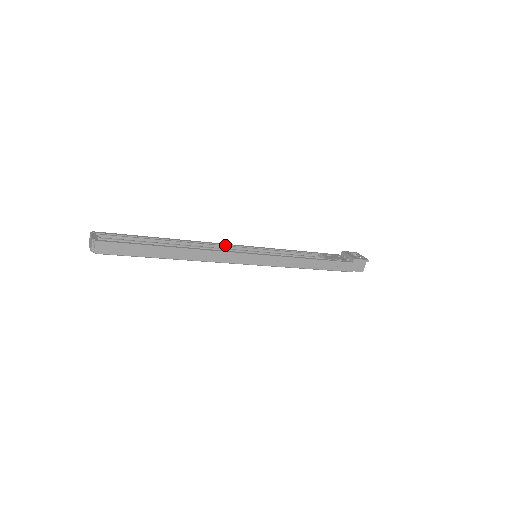
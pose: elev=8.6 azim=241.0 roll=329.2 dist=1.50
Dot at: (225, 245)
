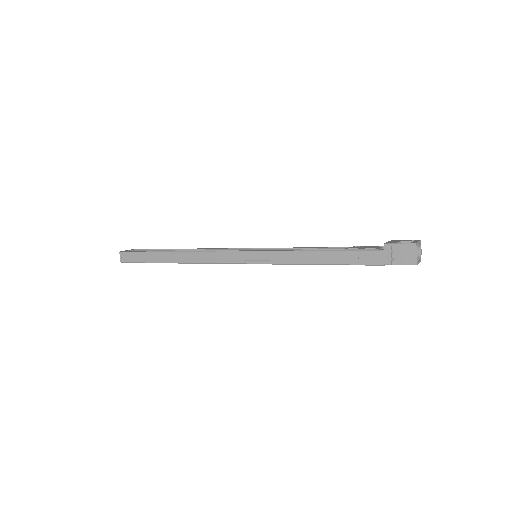
Dot at: (230, 249)
